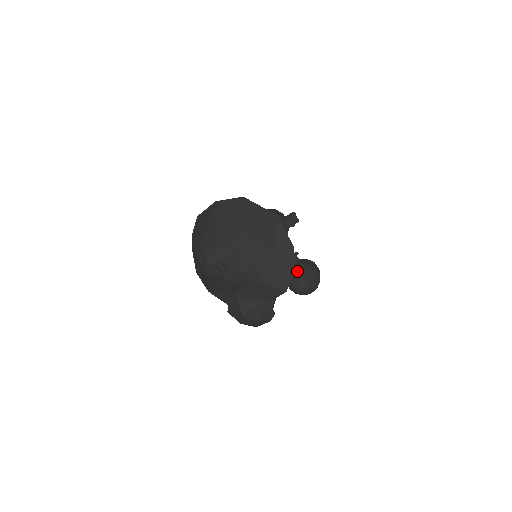
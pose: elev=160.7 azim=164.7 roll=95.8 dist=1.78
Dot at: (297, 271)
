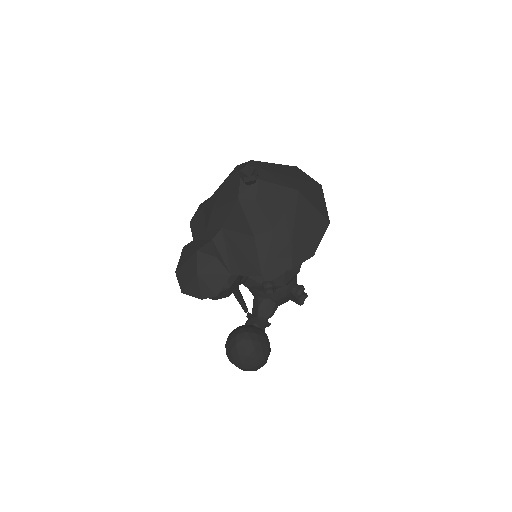
Dot at: (255, 329)
